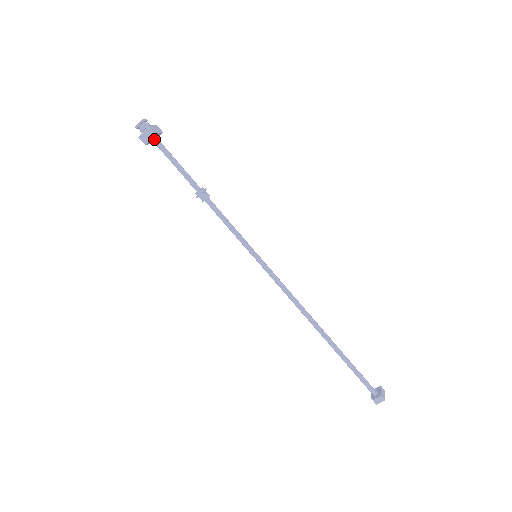
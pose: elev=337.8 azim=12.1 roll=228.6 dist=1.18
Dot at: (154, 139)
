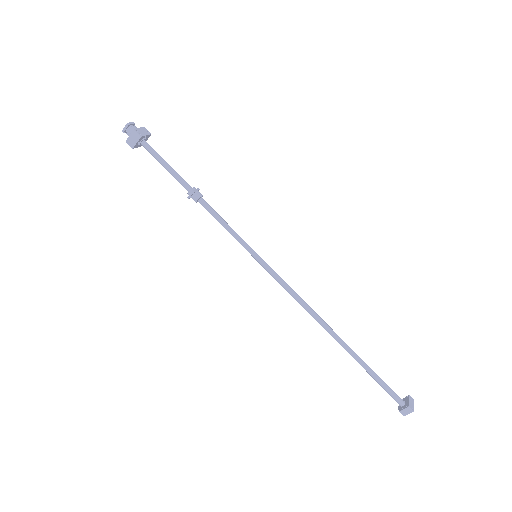
Dot at: (142, 142)
